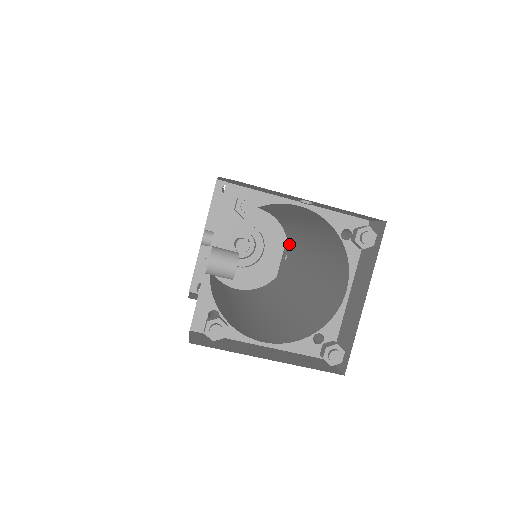
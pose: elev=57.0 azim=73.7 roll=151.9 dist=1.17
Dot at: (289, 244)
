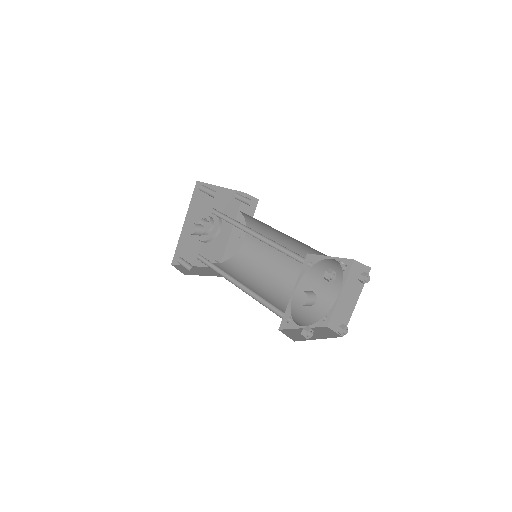
Dot at: occluded
